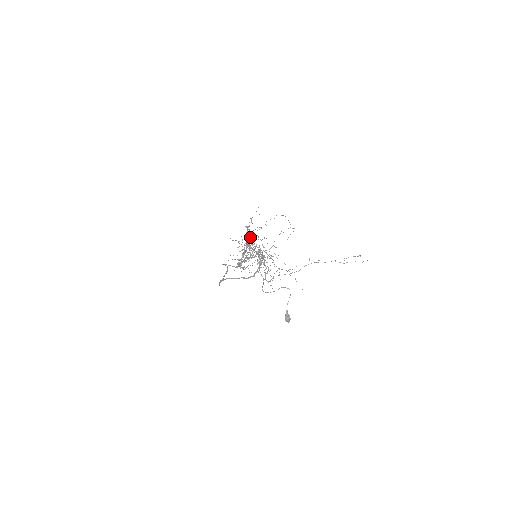
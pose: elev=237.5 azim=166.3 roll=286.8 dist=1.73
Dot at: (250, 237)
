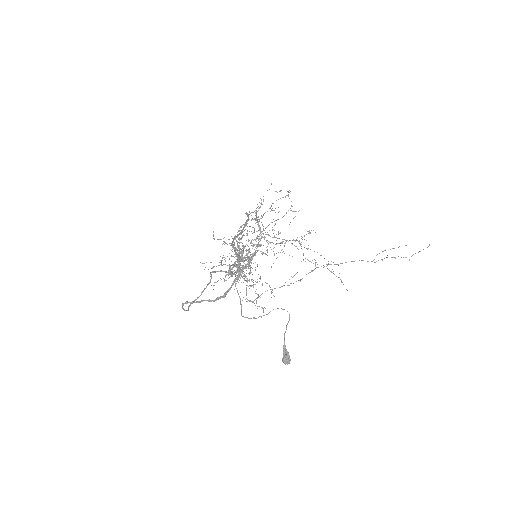
Dot at: (241, 230)
